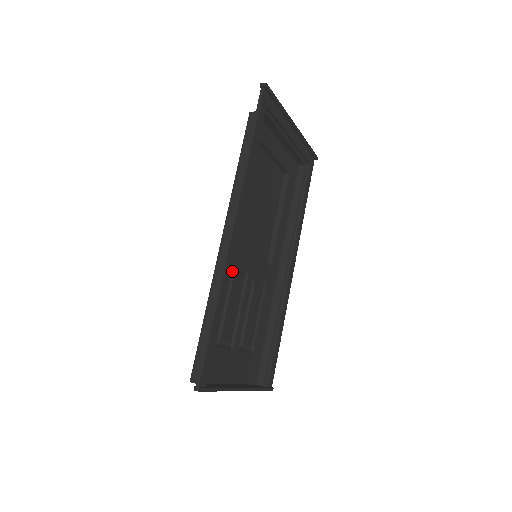
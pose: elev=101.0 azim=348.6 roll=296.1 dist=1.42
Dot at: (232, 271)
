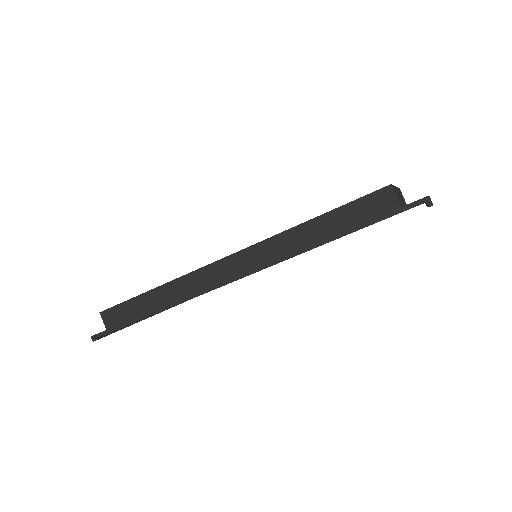
Dot at: occluded
